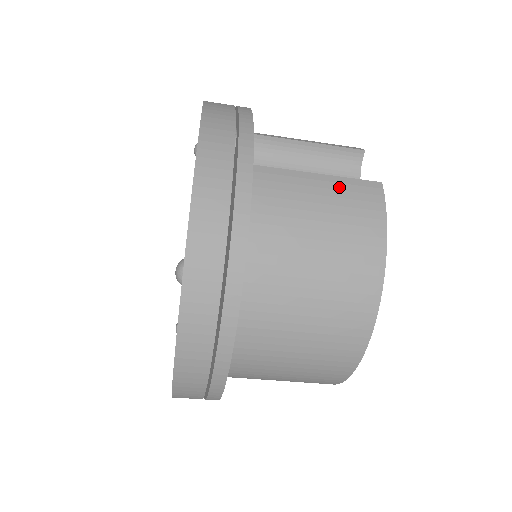
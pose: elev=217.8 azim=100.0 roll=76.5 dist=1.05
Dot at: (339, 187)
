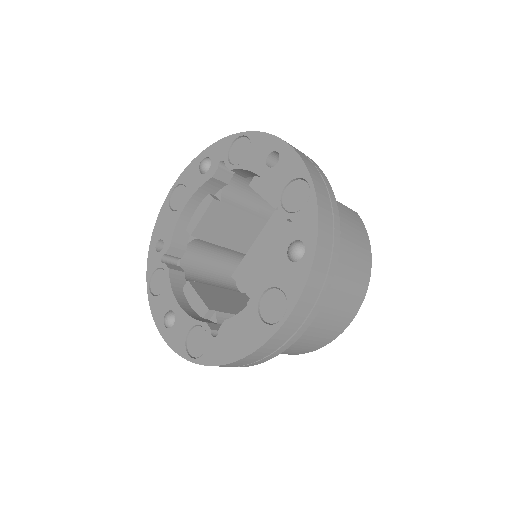
Dot at: (347, 211)
